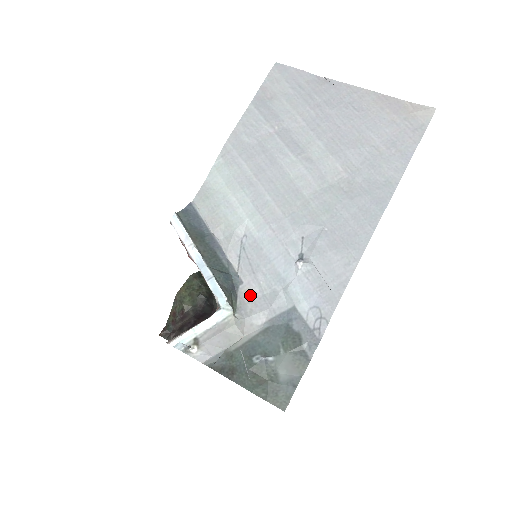
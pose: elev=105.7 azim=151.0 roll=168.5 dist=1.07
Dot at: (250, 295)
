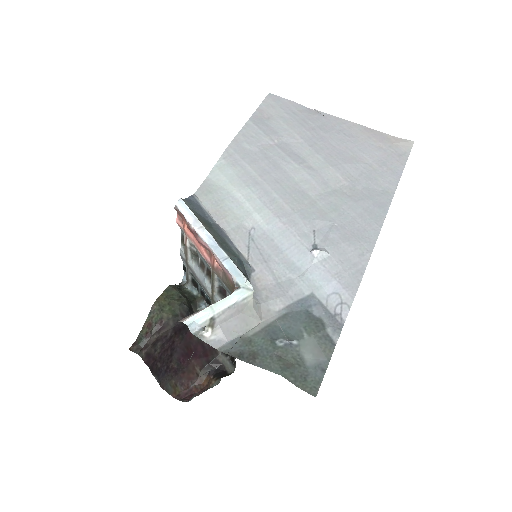
Dot at: (264, 282)
